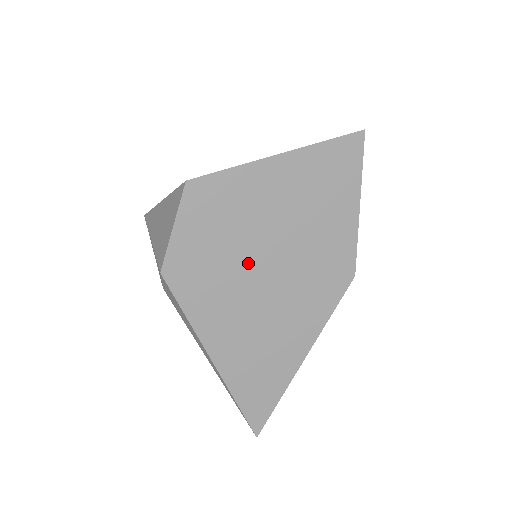
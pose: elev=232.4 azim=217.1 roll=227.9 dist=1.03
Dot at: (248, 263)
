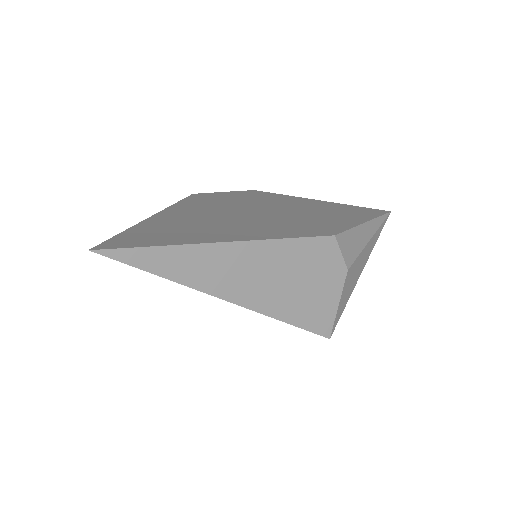
Dot at: (251, 208)
